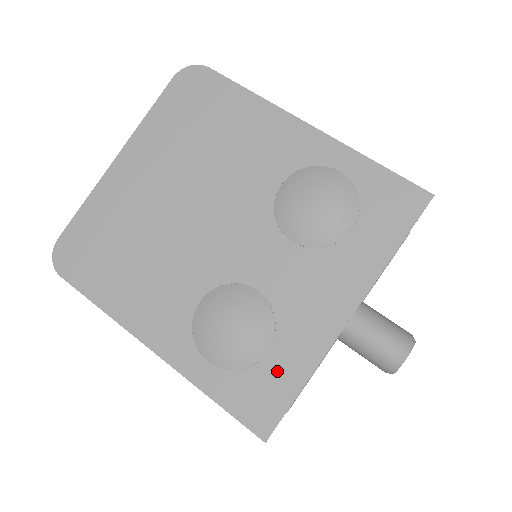
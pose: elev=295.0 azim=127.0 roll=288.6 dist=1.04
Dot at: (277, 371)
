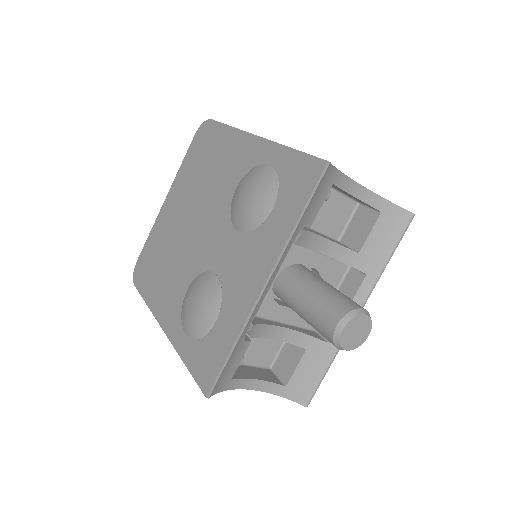
Dot at: (219, 337)
